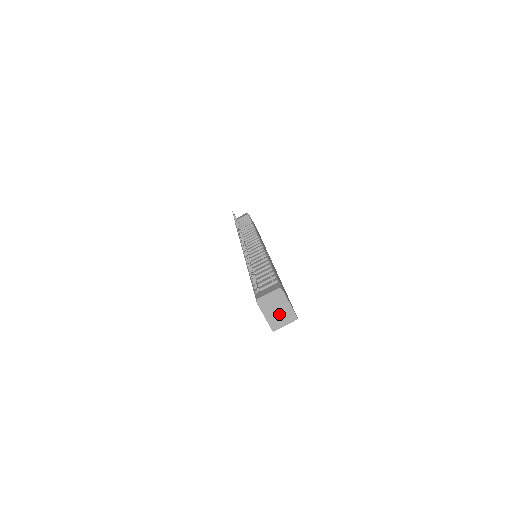
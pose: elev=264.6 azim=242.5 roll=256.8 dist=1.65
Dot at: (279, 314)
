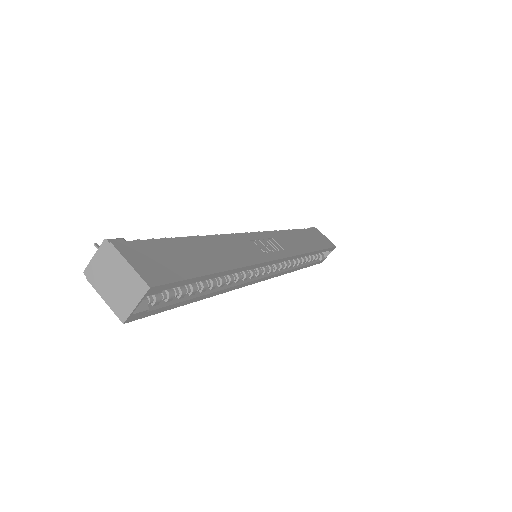
Dot at: (120, 287)
